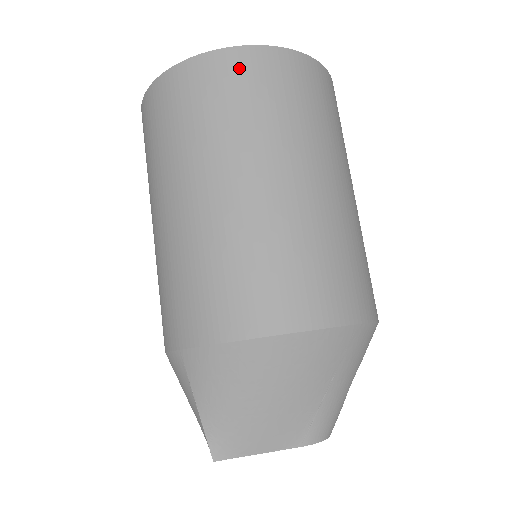
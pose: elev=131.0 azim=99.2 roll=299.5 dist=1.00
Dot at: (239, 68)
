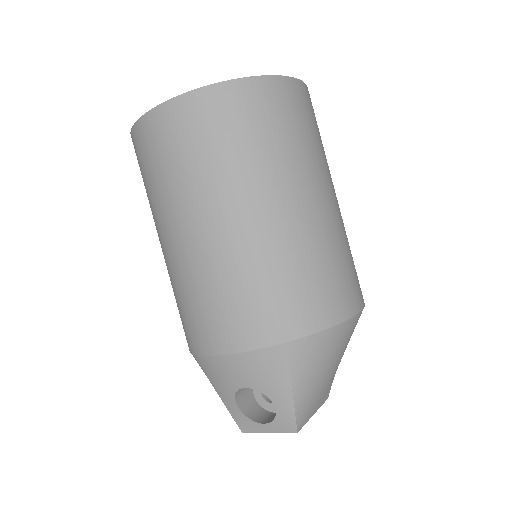
Dot at: (301, 98)
